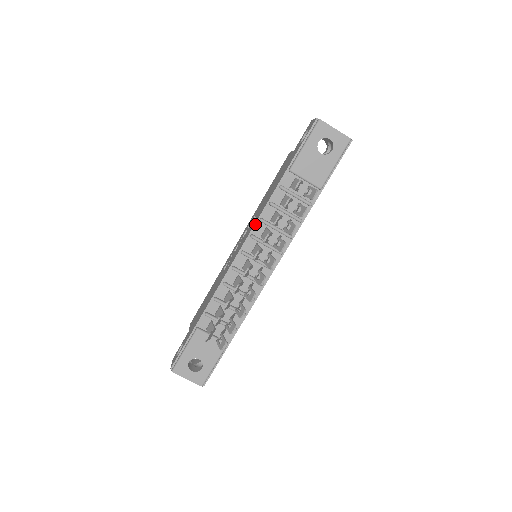
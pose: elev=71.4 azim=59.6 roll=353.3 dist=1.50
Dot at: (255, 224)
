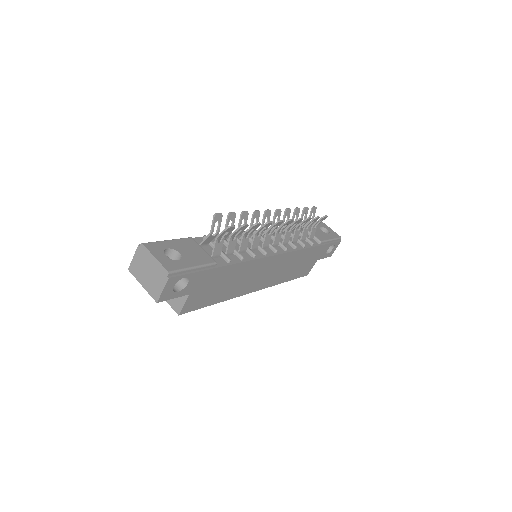
Dot at: occluded
